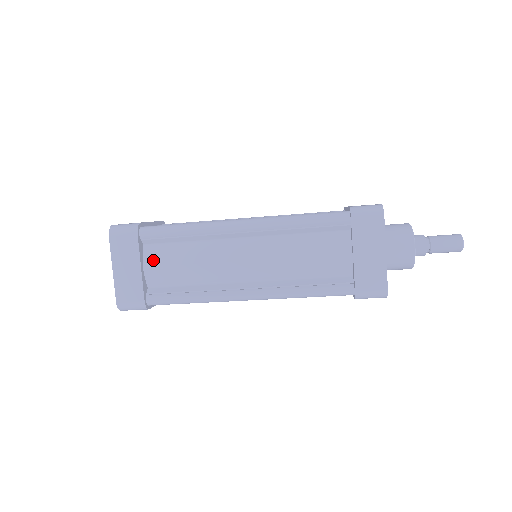
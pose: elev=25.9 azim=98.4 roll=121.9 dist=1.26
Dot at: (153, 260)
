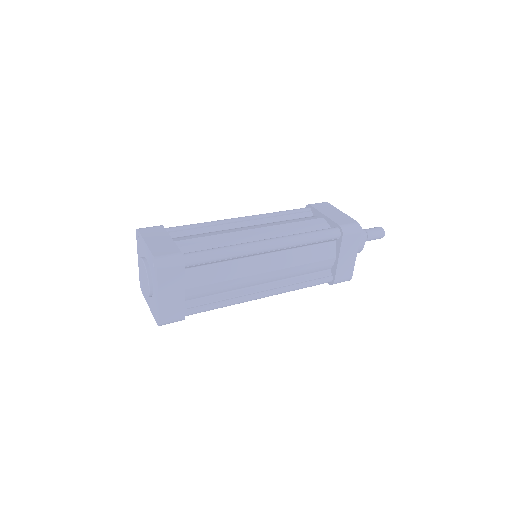
Dot at: (193, 282)
